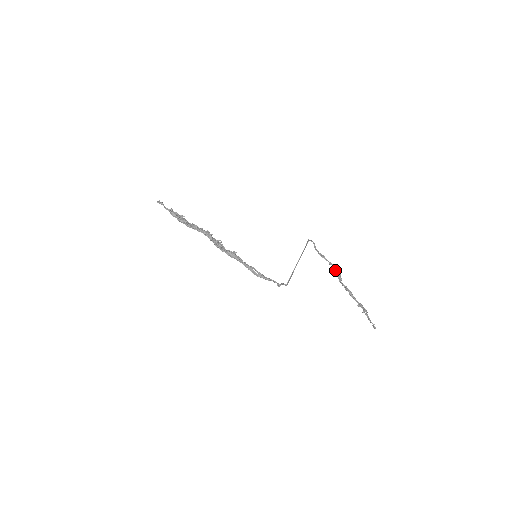
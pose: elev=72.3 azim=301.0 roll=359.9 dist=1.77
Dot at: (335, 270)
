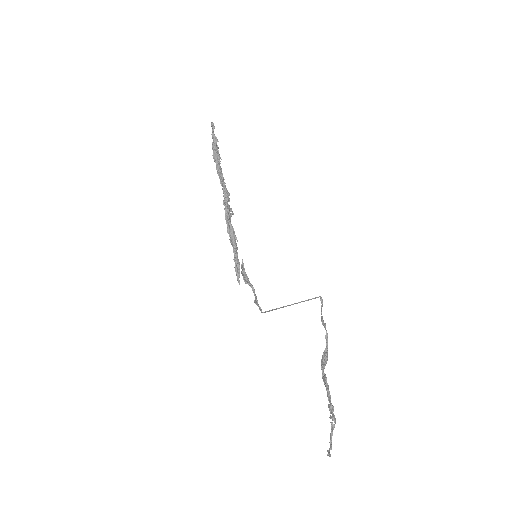
Dot at: (325, 351)
